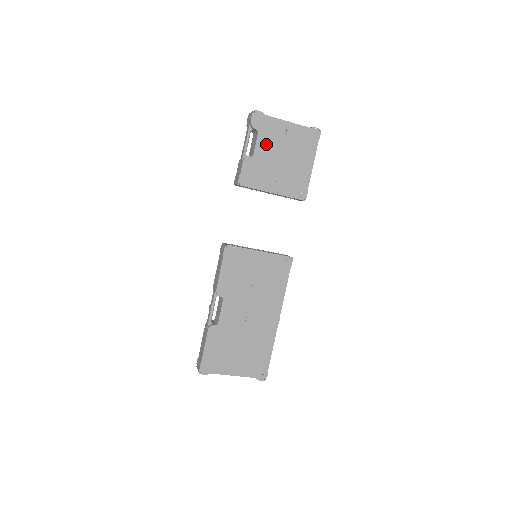
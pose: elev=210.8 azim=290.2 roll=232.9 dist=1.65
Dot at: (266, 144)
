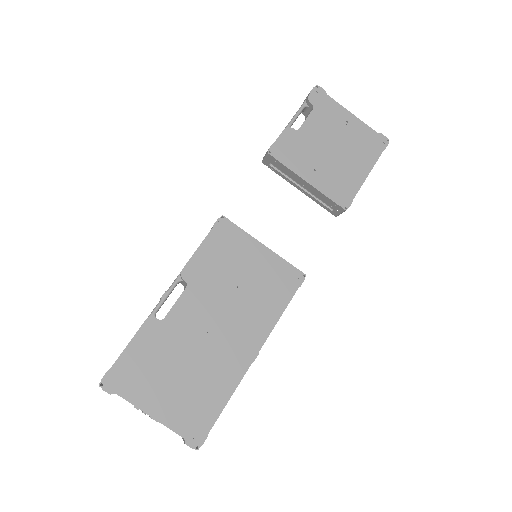
Dot at: (318, 125)
